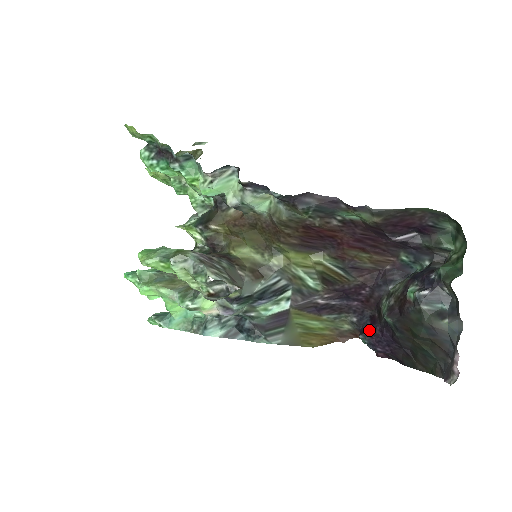
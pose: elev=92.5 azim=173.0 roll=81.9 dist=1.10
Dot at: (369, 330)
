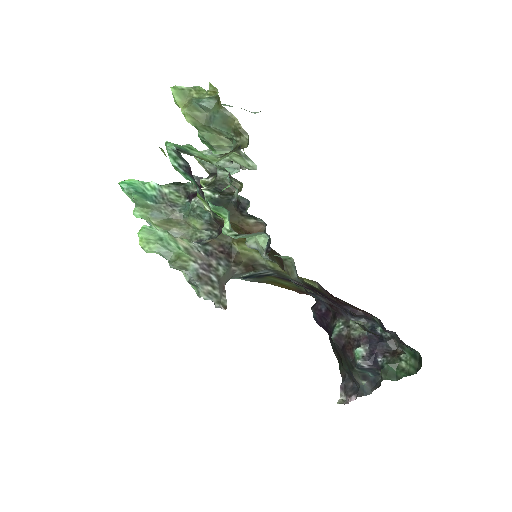
Dot at: (320, 315)
